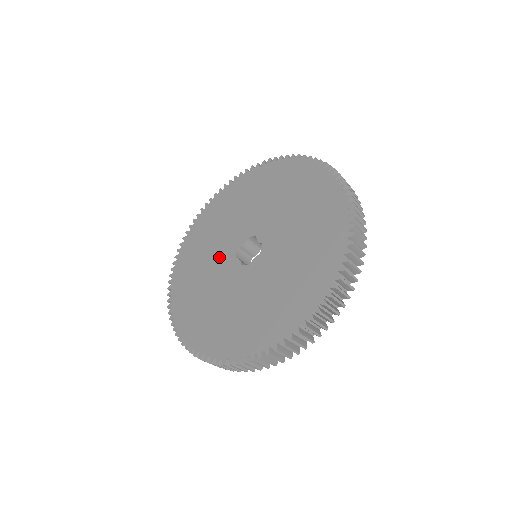
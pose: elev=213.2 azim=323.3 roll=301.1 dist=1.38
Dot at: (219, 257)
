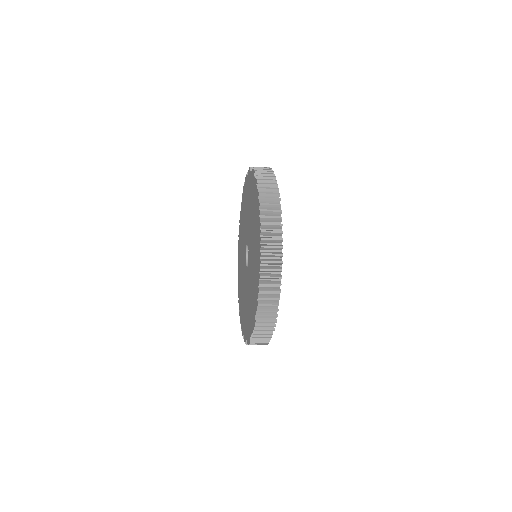
Dot at: (244, 278)
